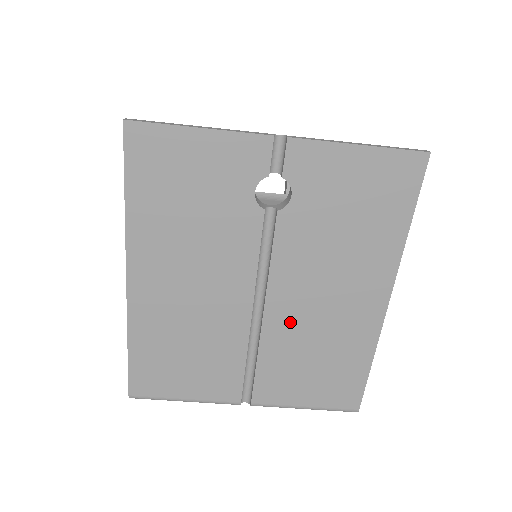
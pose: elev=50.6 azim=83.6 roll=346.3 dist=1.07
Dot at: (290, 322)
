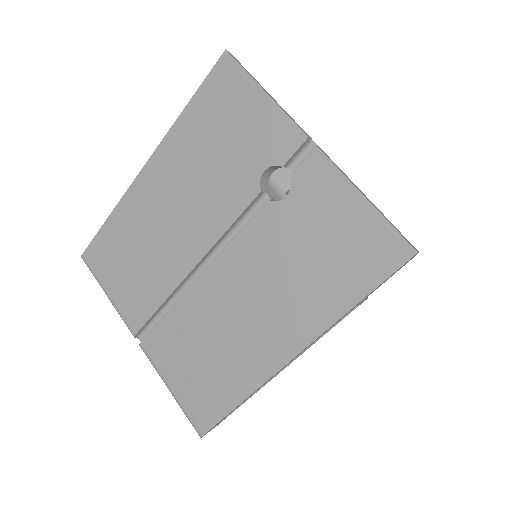
Dot at: (212, 302)
